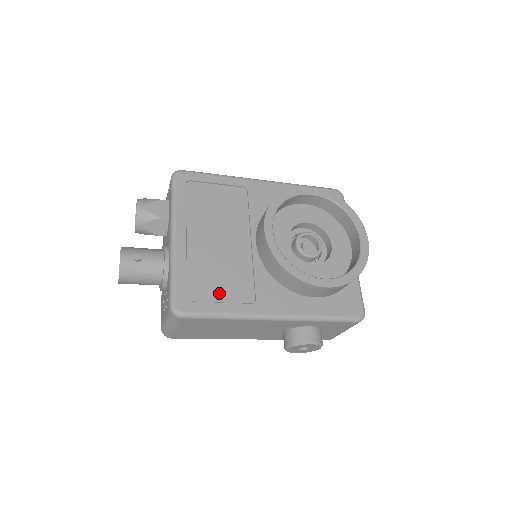
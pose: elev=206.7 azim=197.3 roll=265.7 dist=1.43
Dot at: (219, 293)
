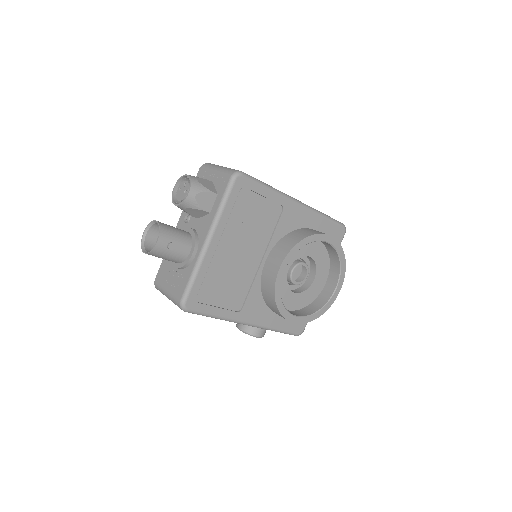
Dot at: (220, 299)
